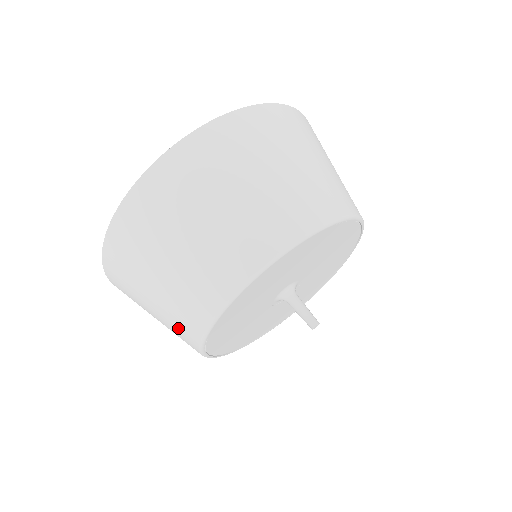
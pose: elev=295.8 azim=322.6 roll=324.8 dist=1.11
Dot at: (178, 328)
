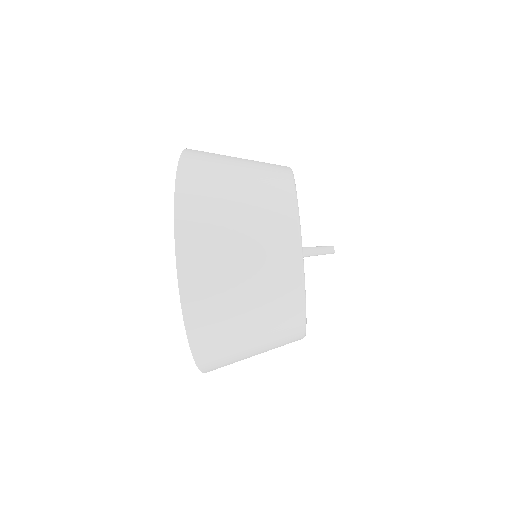
Dot at: (283, 344)
